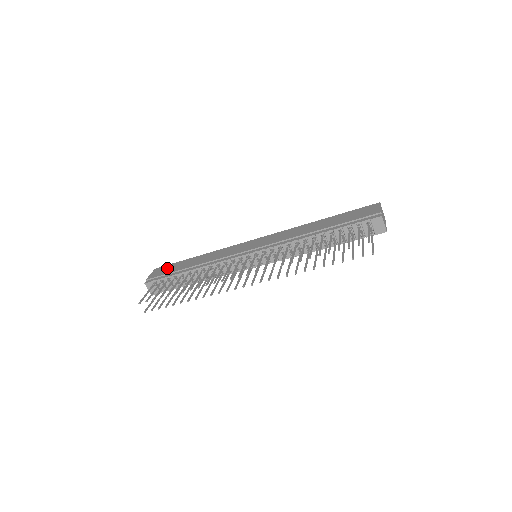
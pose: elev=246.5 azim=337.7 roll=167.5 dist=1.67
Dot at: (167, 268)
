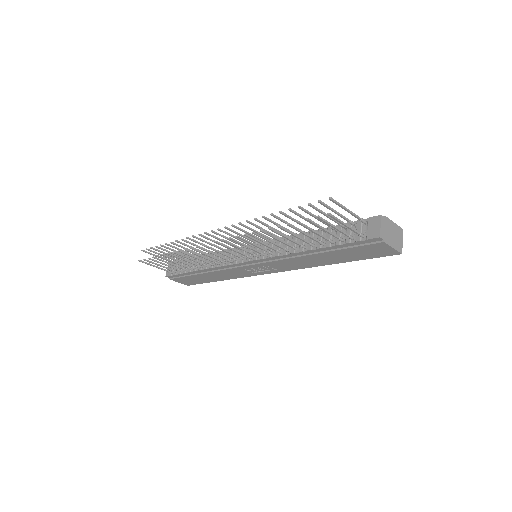
Dot at: occluded
